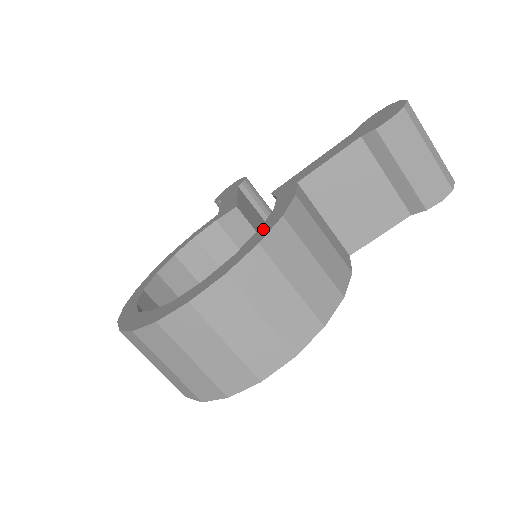
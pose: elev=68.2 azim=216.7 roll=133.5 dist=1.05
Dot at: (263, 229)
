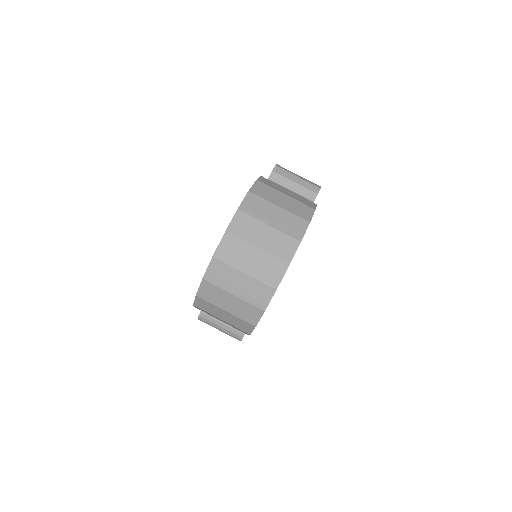
Dot at: occluded
